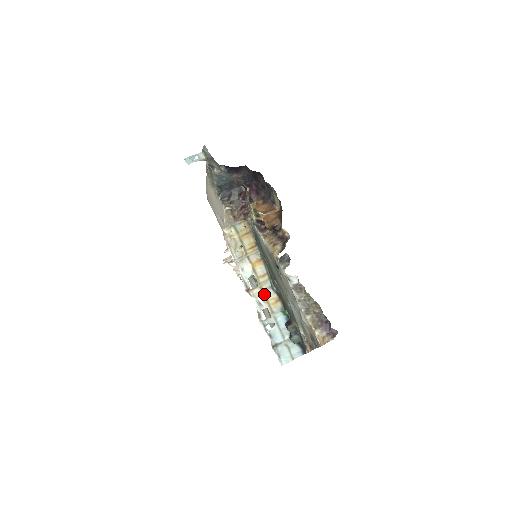
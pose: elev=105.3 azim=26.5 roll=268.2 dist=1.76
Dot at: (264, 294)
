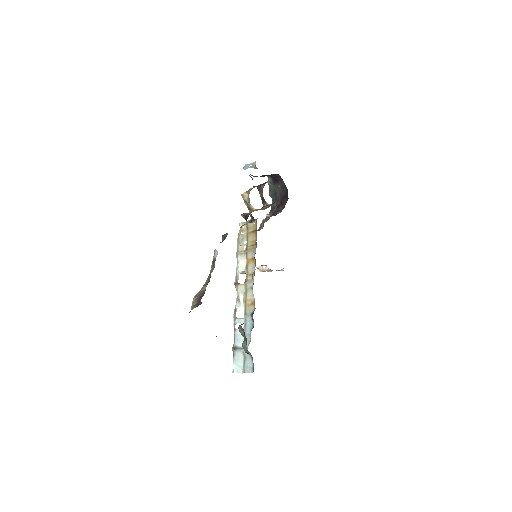
Dot at: (246, 293)
